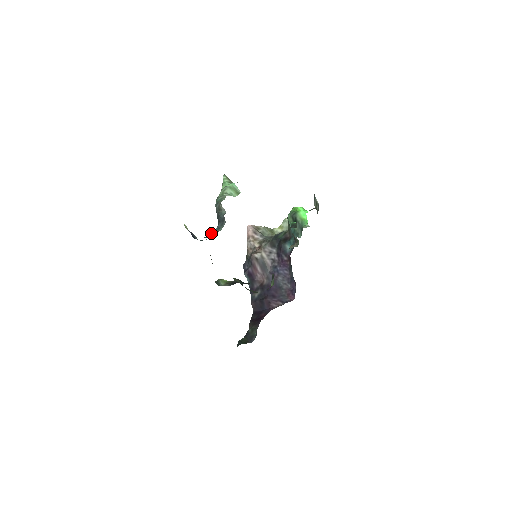
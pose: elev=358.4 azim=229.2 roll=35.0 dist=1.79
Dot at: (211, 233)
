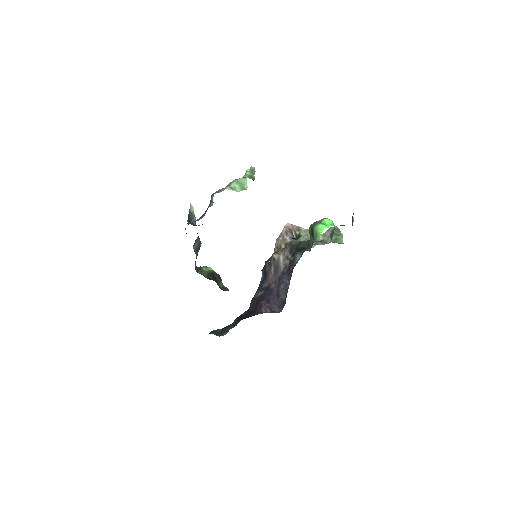
Dot at: occluded
